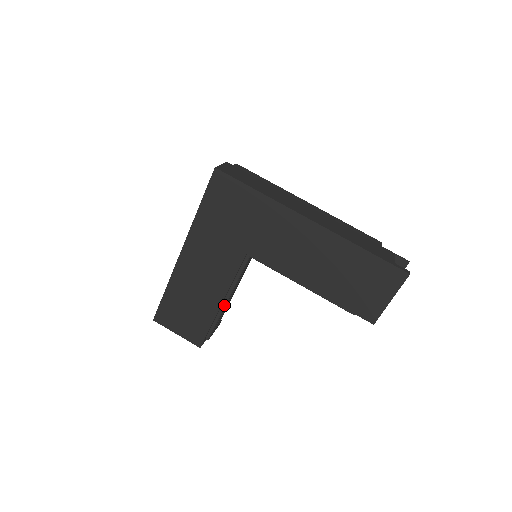
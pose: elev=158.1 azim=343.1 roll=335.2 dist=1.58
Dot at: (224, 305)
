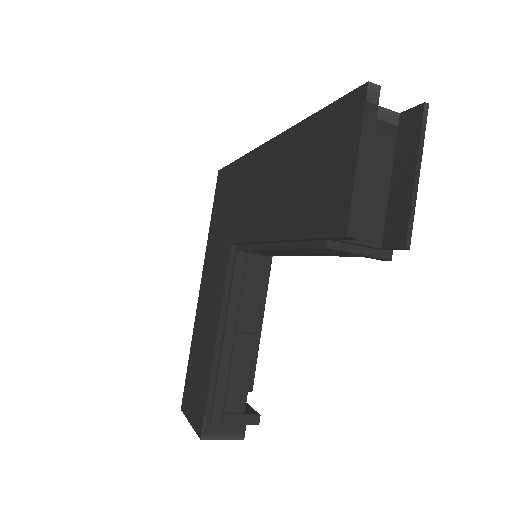
Dot at: (222, 346)
